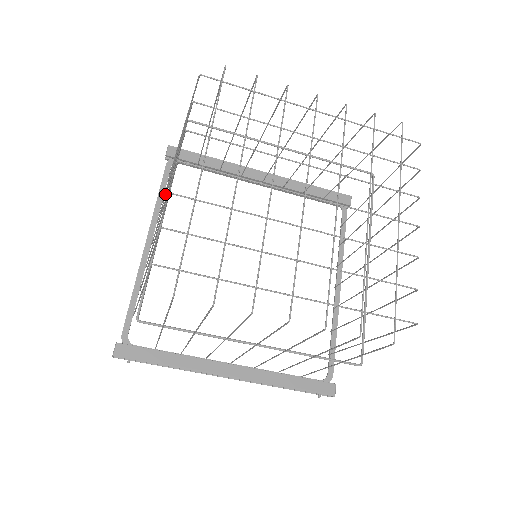
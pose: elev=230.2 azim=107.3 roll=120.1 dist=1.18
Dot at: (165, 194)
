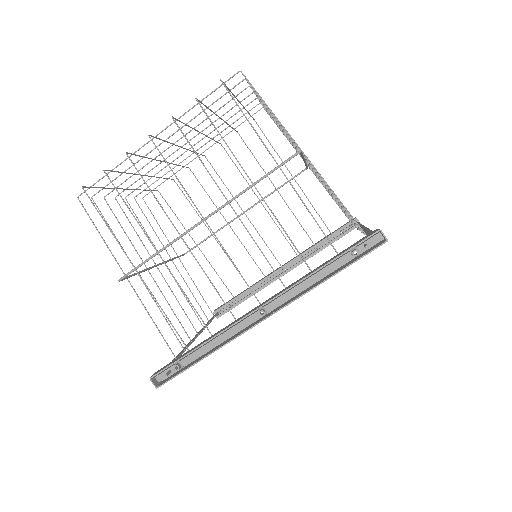
Dot at: occluded
